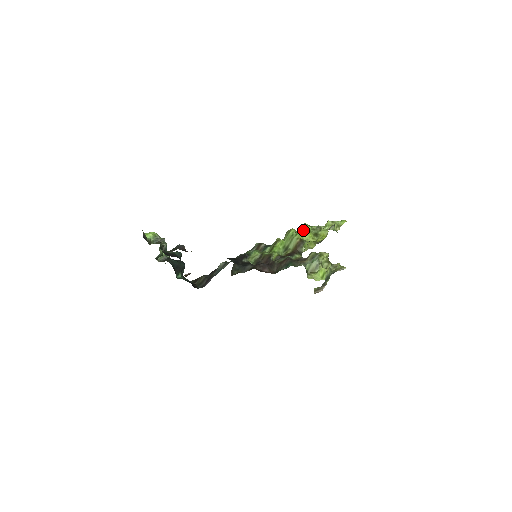
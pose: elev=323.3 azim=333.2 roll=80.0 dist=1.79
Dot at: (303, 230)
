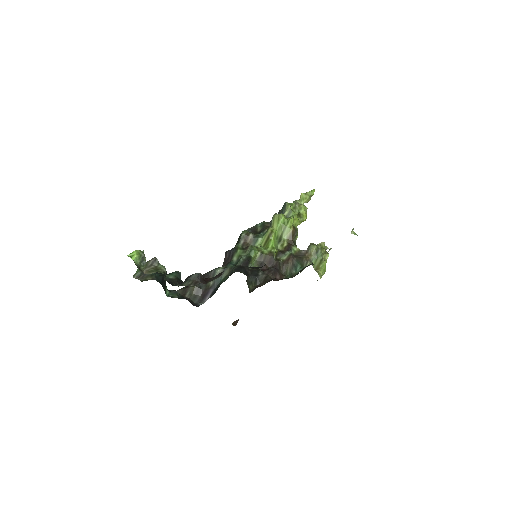
Dot at: (288, 212)
